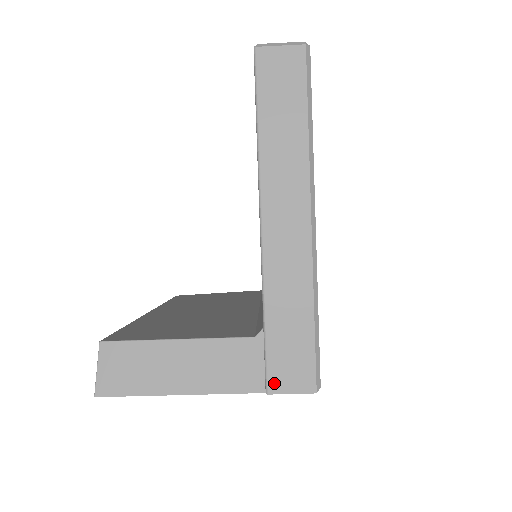
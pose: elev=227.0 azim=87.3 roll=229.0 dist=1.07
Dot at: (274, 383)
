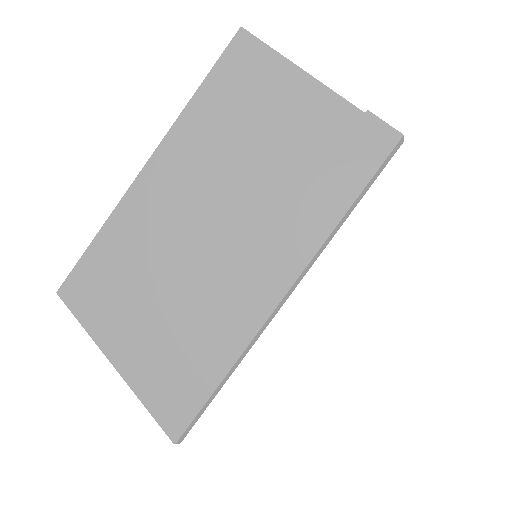
Dot at: (372, 117)
